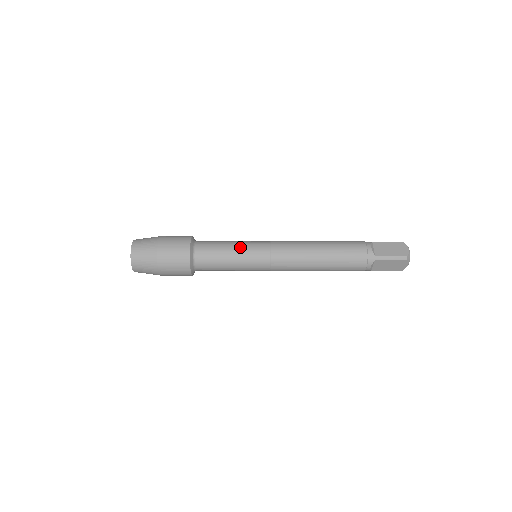
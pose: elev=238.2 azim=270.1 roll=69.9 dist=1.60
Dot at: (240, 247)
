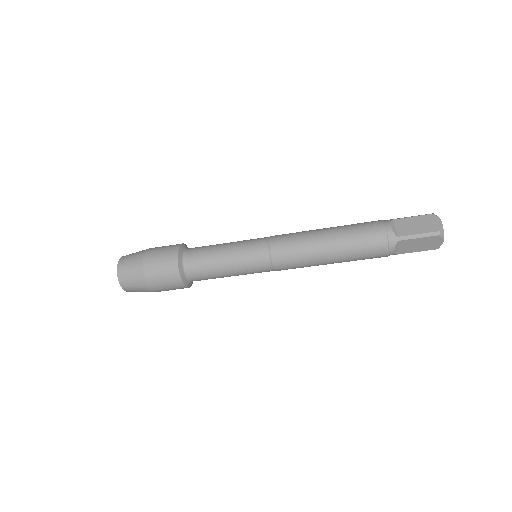
Dot at: (234, 249)
